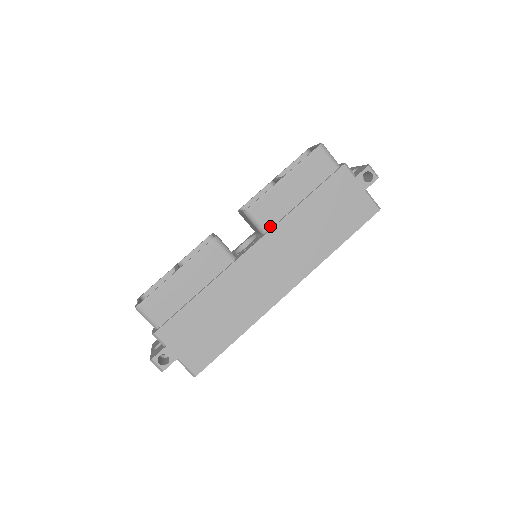
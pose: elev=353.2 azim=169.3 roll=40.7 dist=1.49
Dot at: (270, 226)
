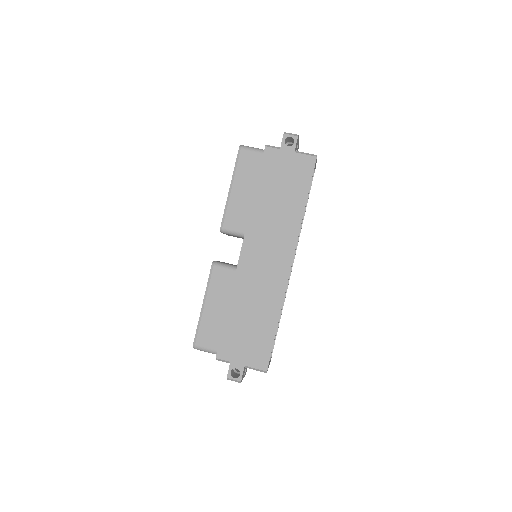
Dot at: (244, 228)
